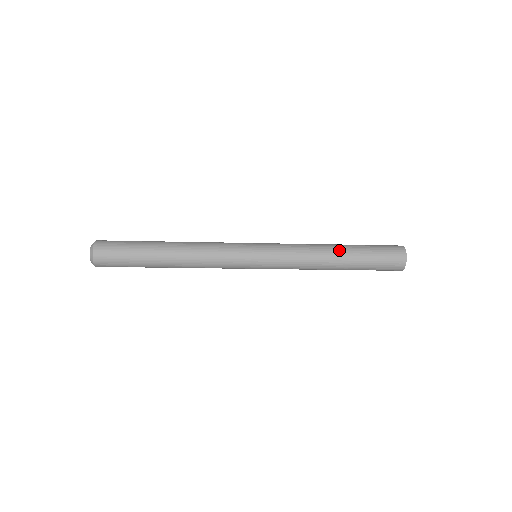
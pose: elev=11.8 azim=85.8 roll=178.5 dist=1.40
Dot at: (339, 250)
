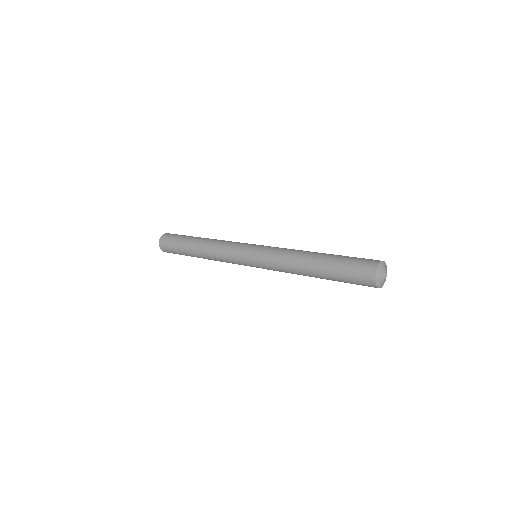
Dot at: (312, 260)
